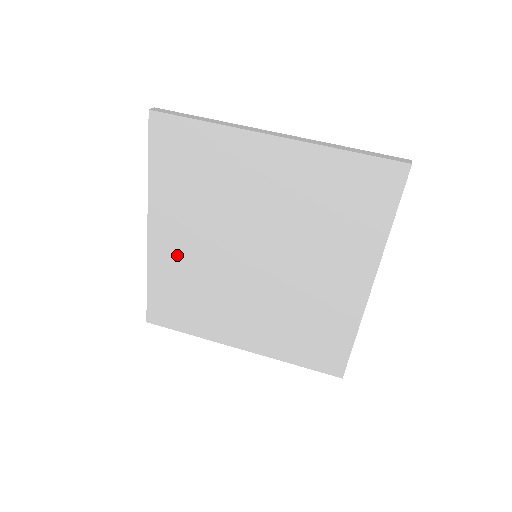
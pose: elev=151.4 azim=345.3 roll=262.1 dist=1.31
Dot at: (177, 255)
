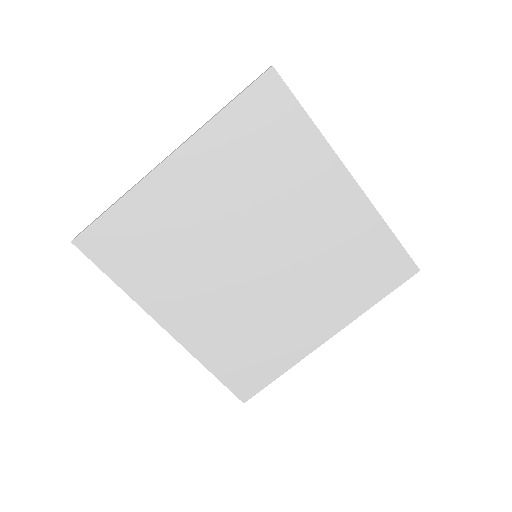
Dot at: (205, 323)
